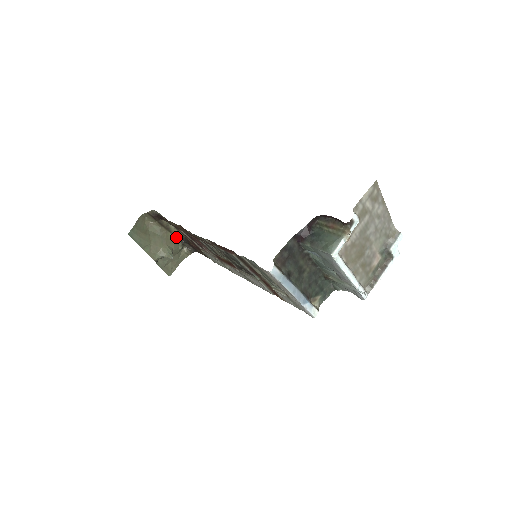
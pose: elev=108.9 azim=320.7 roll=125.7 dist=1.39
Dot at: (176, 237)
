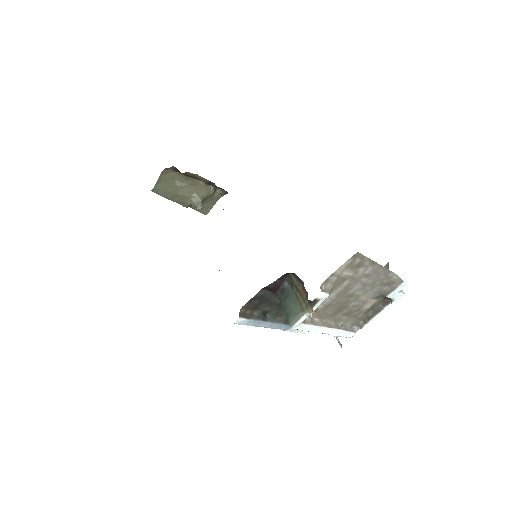
Dot at: (206, 183)
